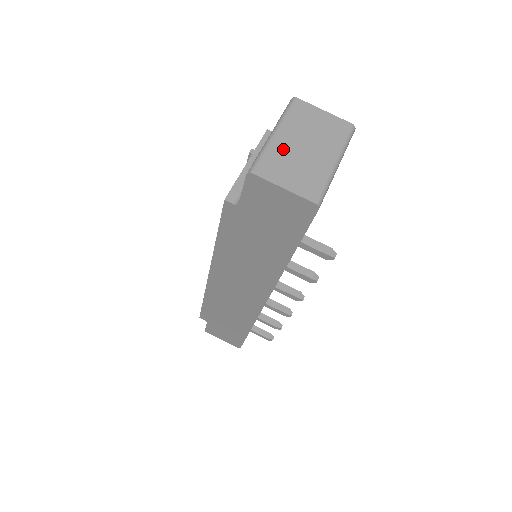
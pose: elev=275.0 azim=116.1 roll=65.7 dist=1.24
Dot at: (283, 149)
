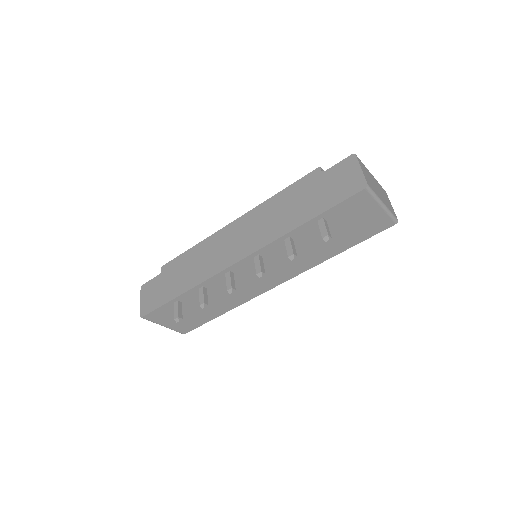
Dot at: (370, 175)
